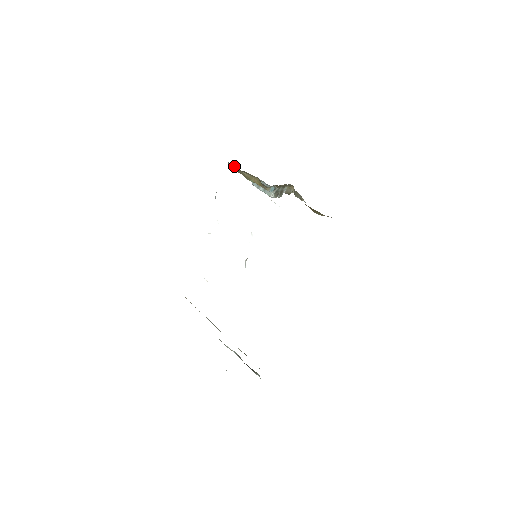
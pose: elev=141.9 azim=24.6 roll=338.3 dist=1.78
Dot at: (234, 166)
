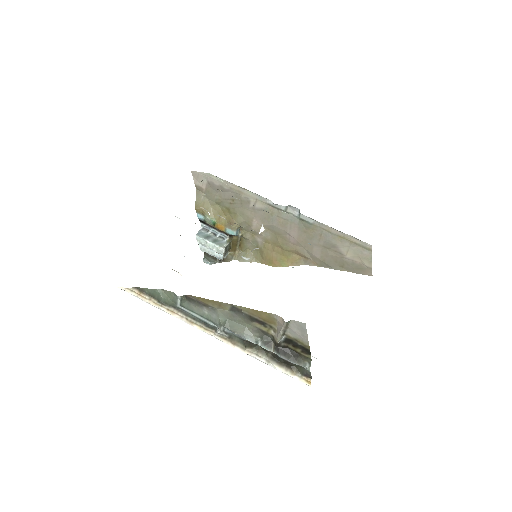
Dot at: (204, 197)
